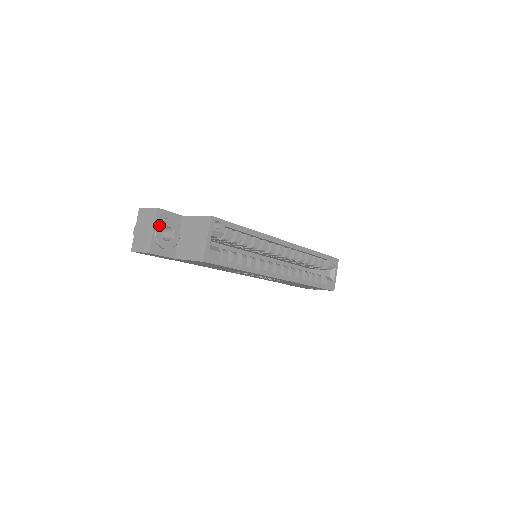
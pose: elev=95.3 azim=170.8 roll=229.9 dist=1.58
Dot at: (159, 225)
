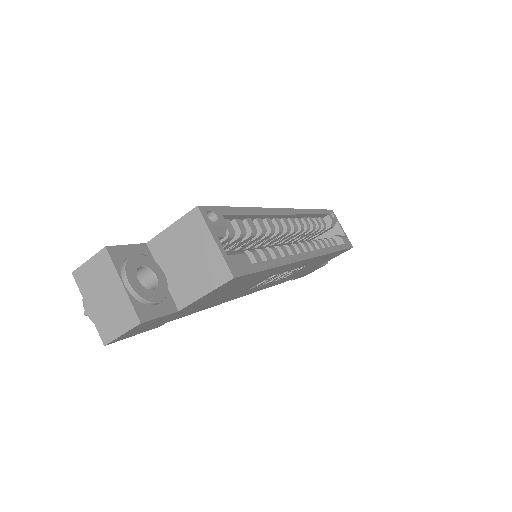
Dot at: (126, 271)
